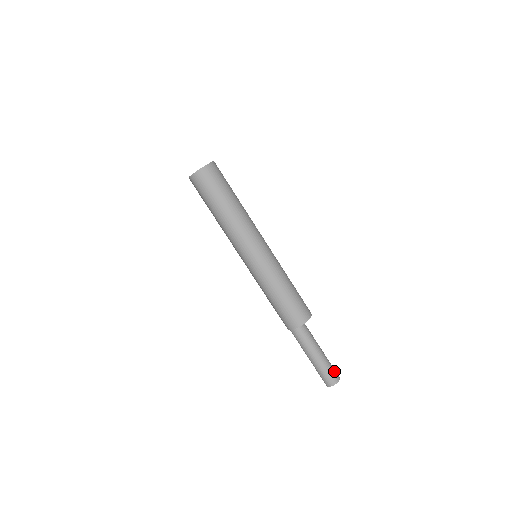
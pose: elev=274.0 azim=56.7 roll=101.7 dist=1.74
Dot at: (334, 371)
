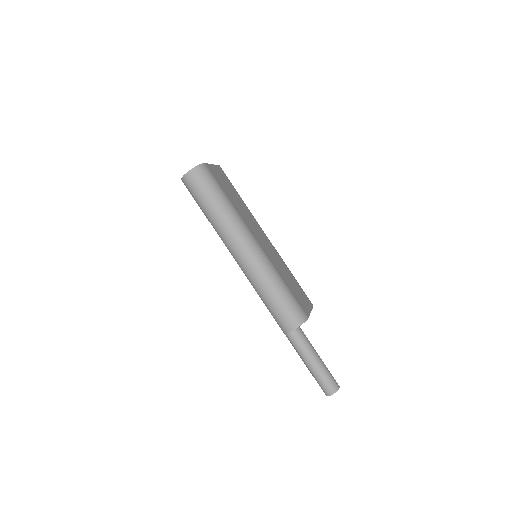
Dot at: (332, 380)
